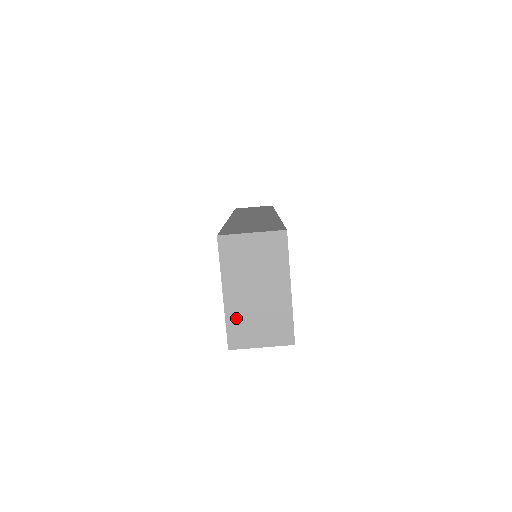
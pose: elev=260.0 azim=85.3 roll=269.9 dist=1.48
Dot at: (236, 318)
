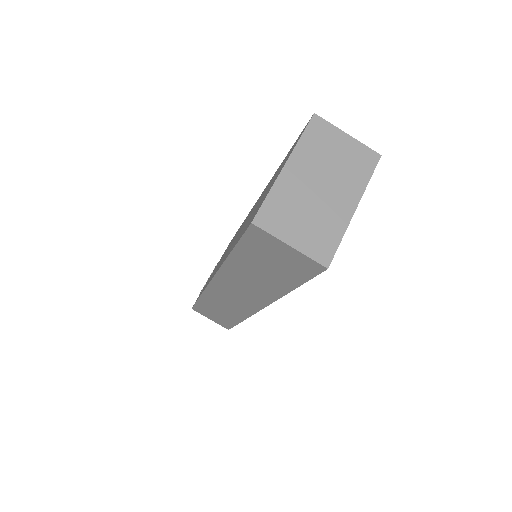
Dot at: (283, 197)
